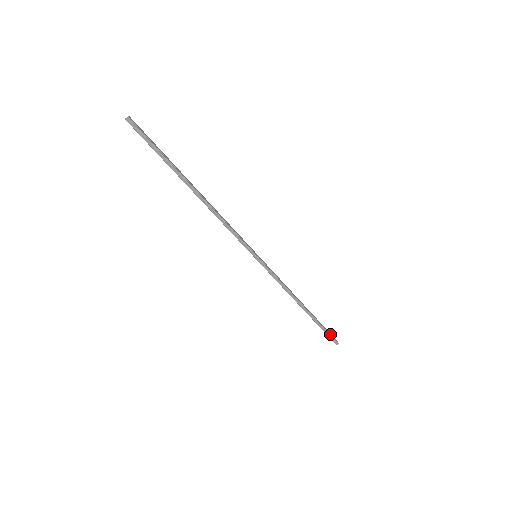
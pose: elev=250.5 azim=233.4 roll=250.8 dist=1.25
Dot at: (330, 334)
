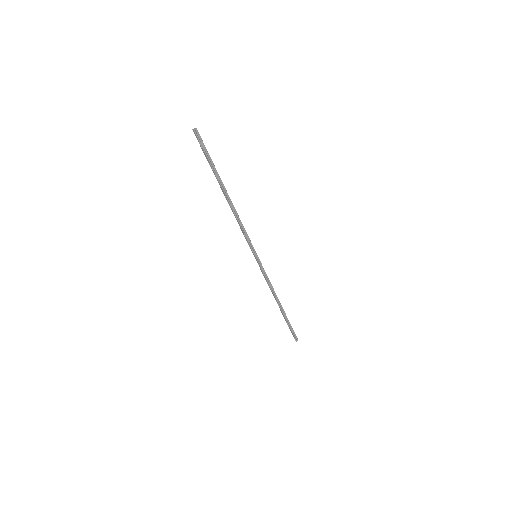
Dot at: occluded
